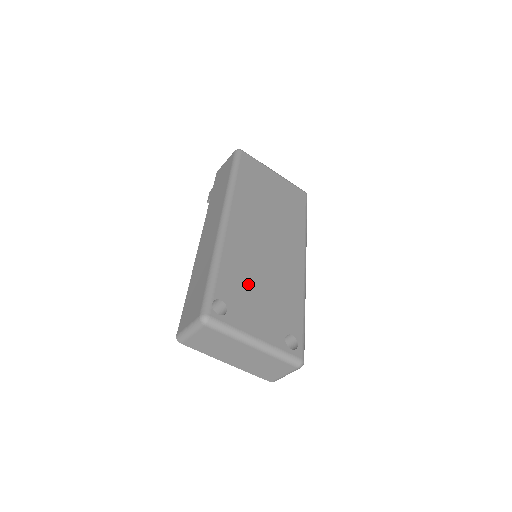
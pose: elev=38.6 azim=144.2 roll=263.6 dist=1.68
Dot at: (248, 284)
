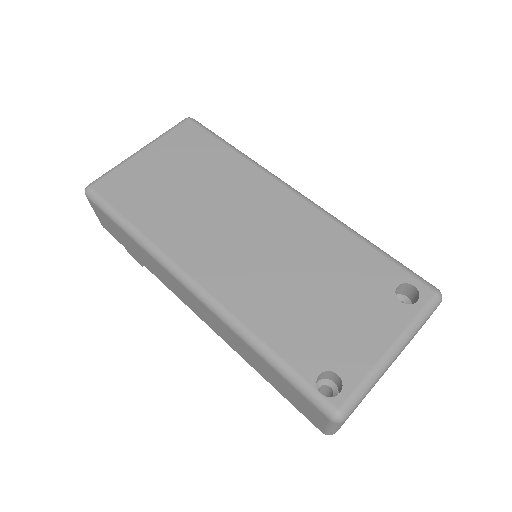
Dot at: (305, 312)
